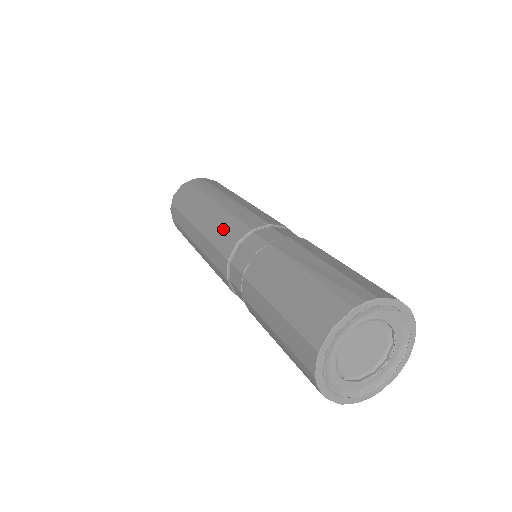
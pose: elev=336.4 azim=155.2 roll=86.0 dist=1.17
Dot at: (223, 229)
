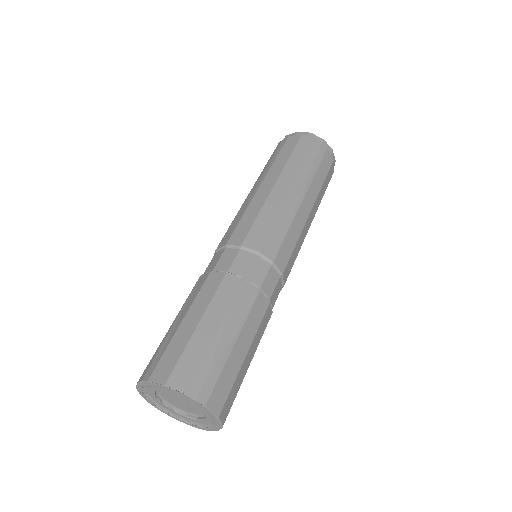
Dot at: occluded
